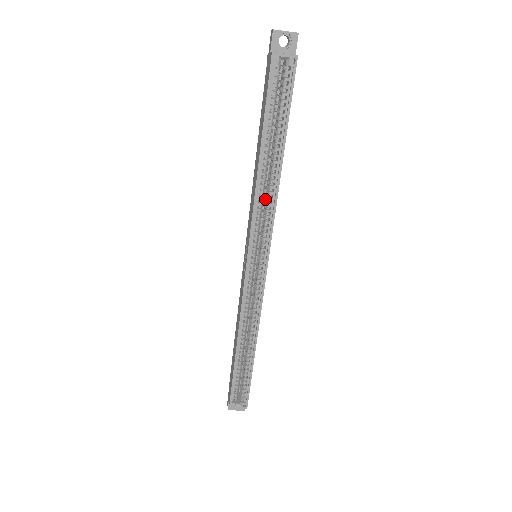
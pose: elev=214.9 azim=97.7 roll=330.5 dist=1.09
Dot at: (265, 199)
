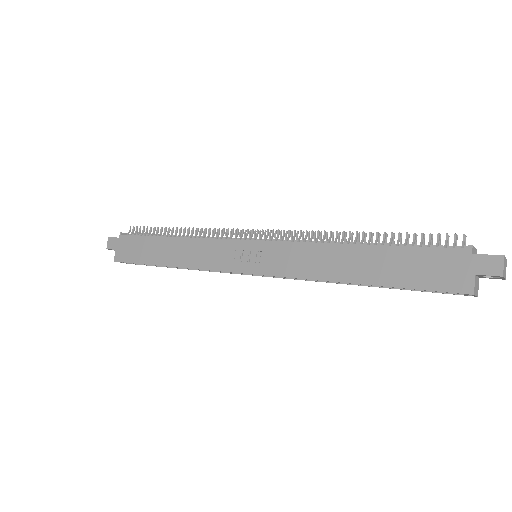
Dot at: occluded
